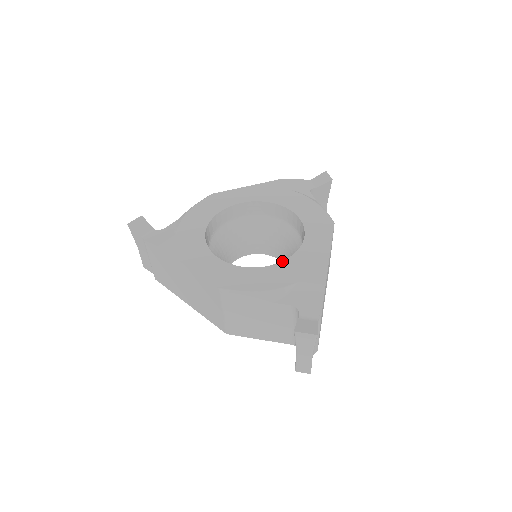
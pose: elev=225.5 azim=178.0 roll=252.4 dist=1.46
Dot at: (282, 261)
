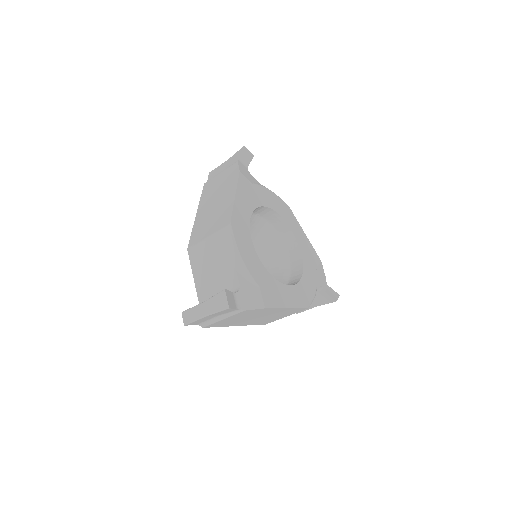
Dot at: occluded
